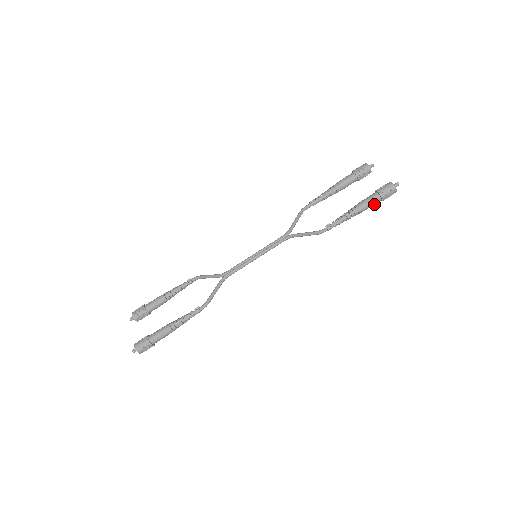
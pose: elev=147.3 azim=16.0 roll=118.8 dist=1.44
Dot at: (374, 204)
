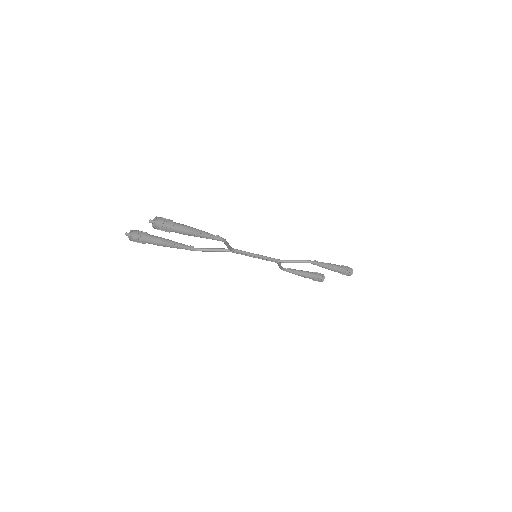
Dot at: (340, 270)
